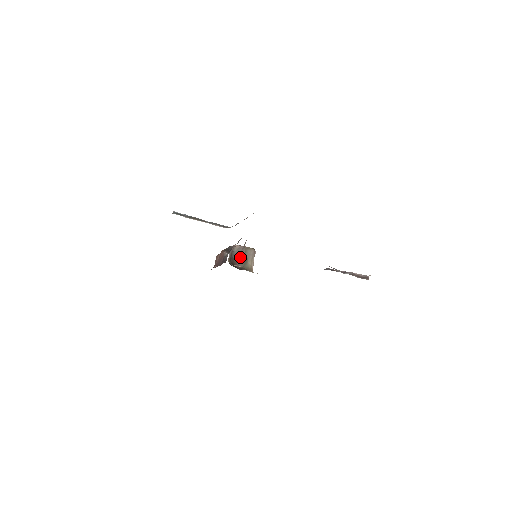
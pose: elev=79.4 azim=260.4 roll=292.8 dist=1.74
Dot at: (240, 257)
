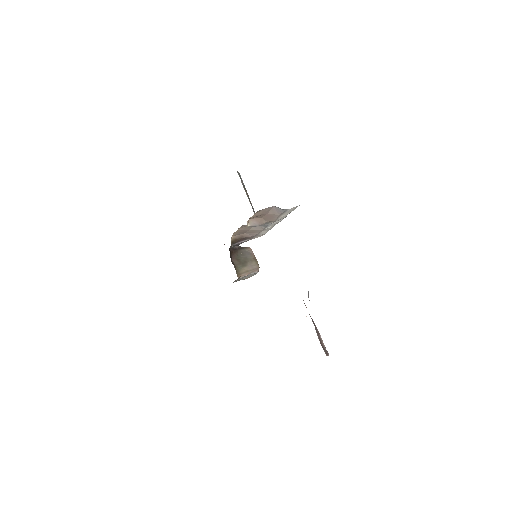
Dot at: (243, 257)
